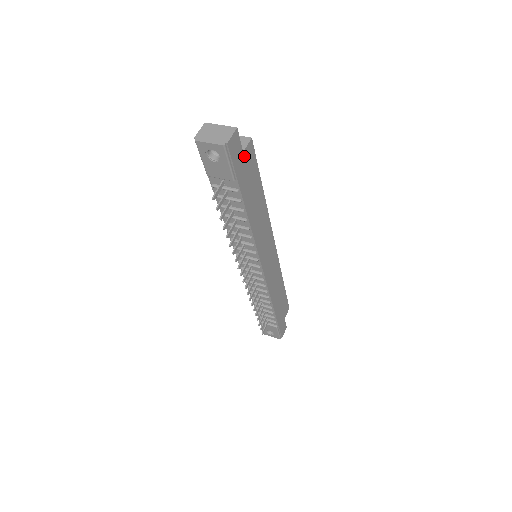
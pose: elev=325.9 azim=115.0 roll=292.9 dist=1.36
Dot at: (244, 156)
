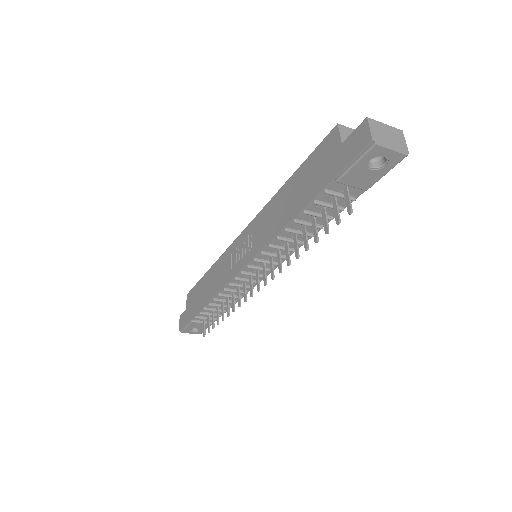
Dot at: occluded
